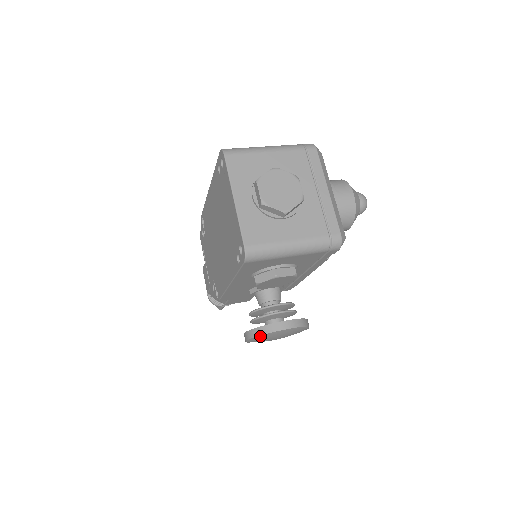
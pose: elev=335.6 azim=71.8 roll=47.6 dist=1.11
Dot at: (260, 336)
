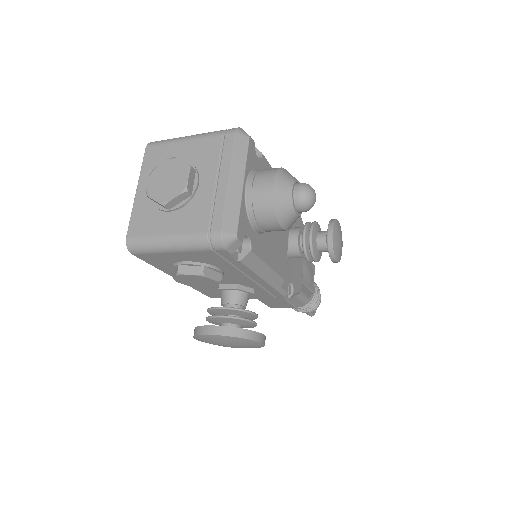
Dot at: (196, 337)
